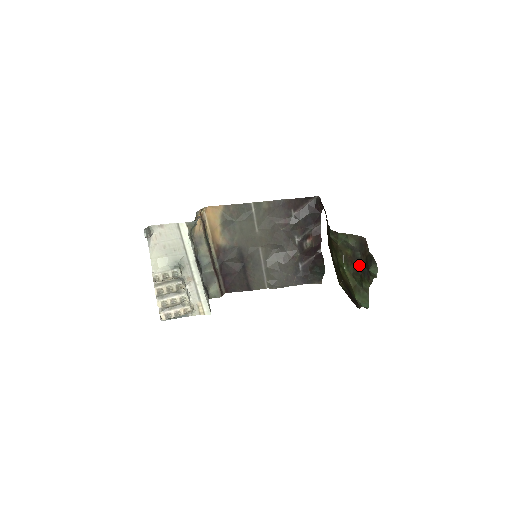
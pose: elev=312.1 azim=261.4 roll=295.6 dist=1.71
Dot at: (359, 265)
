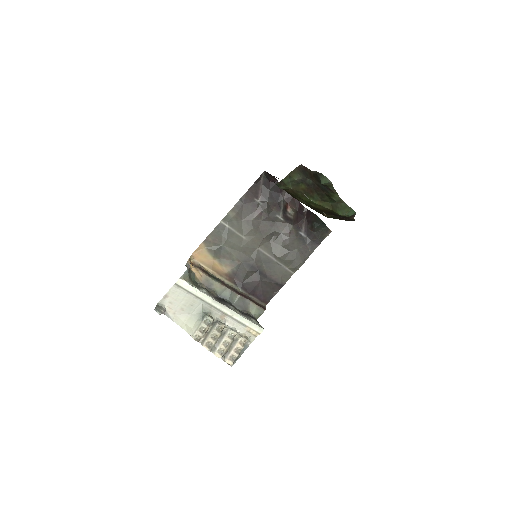
Dot at: (317, 188)
